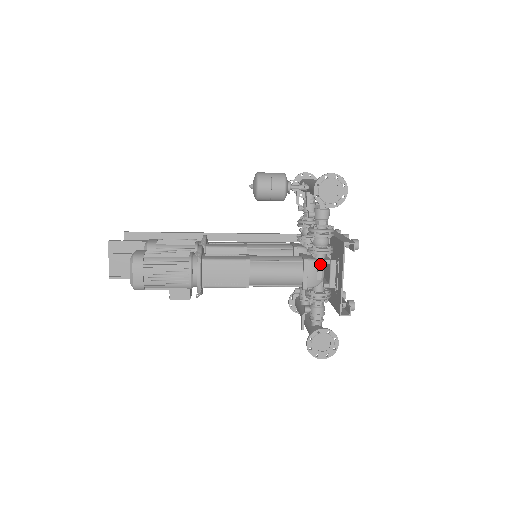
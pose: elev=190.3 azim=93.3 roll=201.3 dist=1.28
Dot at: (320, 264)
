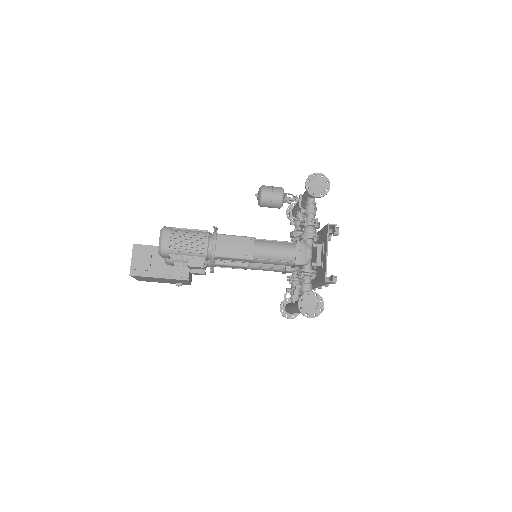
Dot at: (309, 246)
